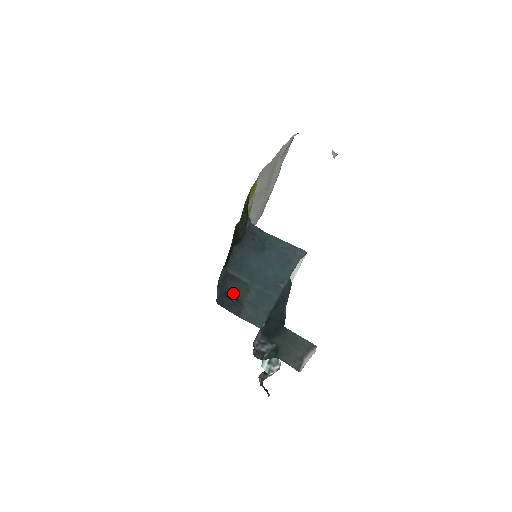
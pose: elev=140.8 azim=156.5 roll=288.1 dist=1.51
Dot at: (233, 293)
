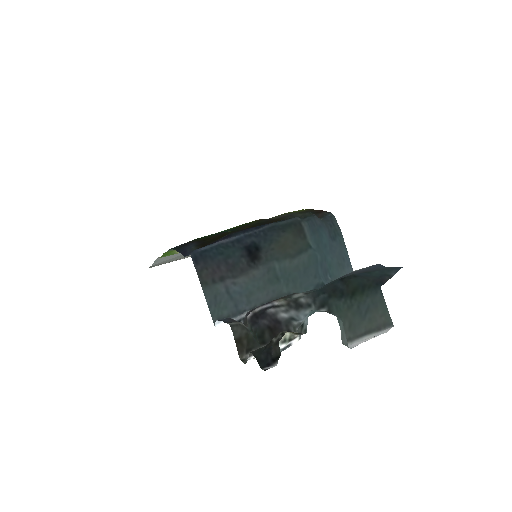
Dot at: (267, 248)
